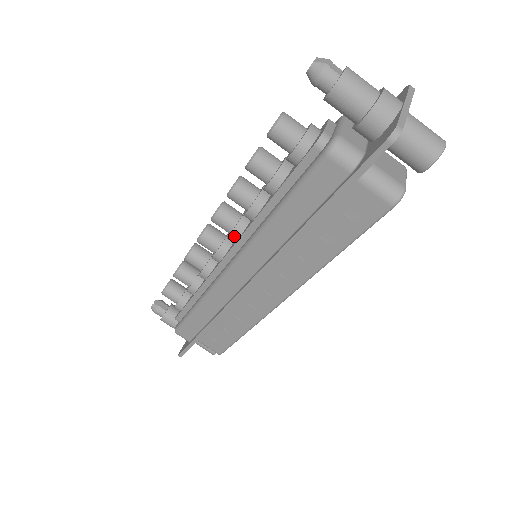
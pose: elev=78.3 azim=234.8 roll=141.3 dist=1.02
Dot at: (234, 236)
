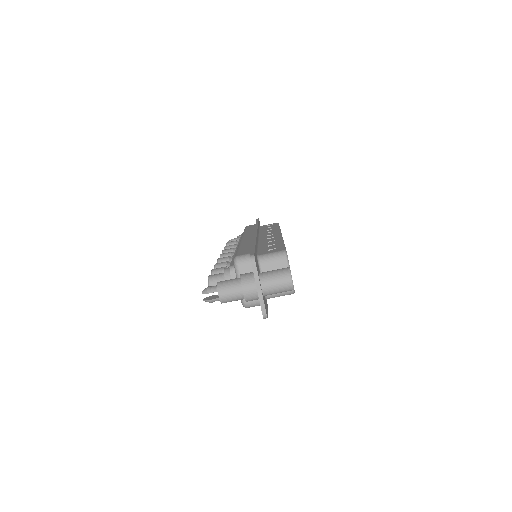
Dot at: occluded
